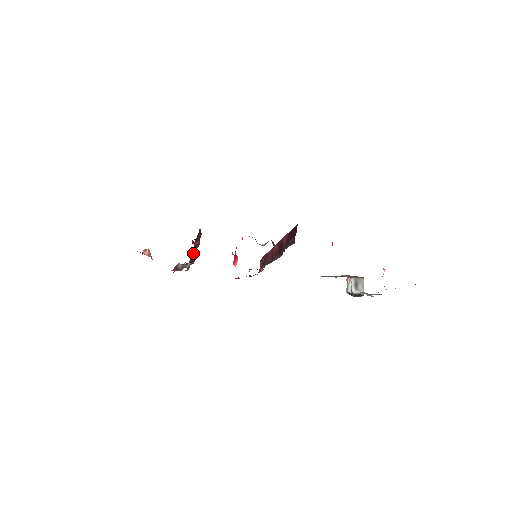
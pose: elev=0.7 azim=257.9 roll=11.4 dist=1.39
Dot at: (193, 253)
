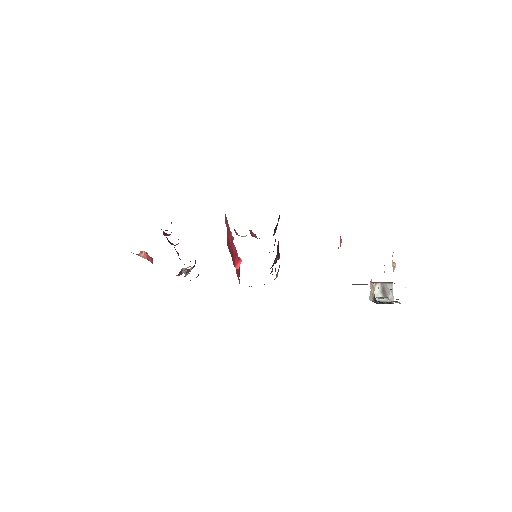
Dot at: occluded
